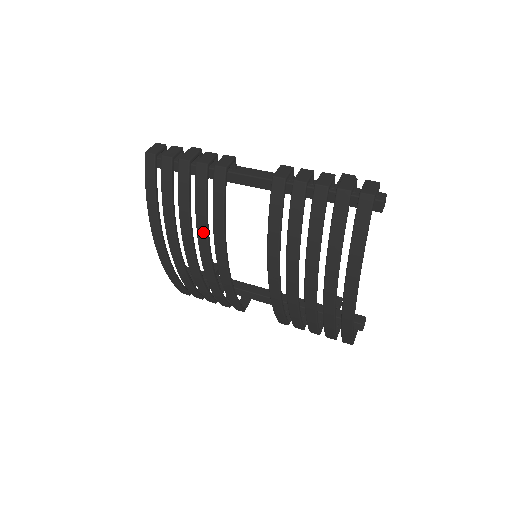
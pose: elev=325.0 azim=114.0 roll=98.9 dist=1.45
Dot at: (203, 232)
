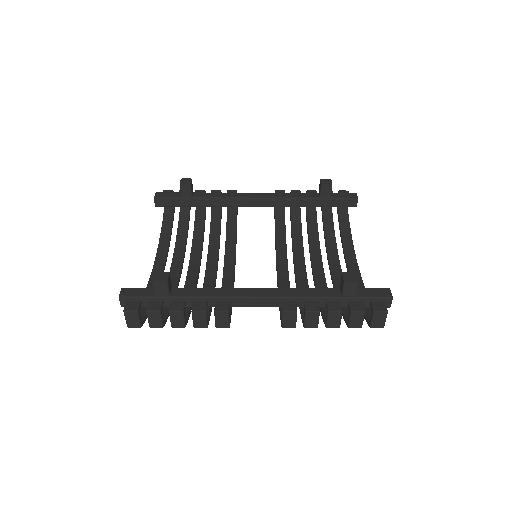
Dot at: occluded
